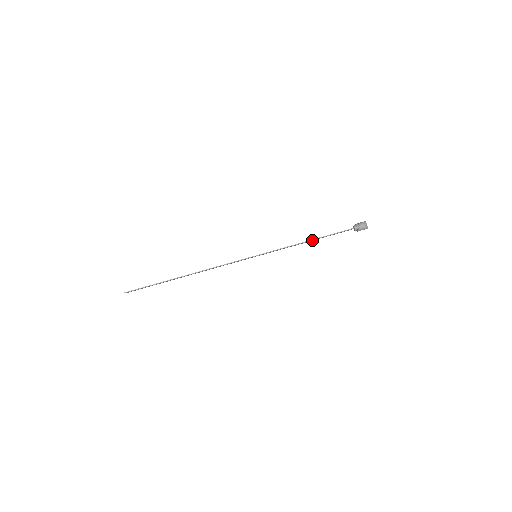
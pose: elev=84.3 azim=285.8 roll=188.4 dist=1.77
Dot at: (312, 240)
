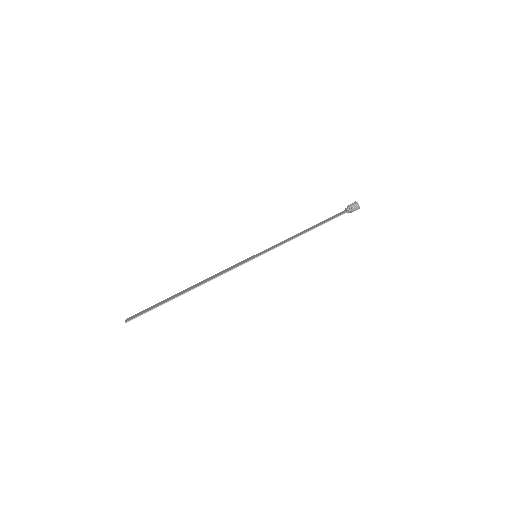
Dot at: (309, 230)
